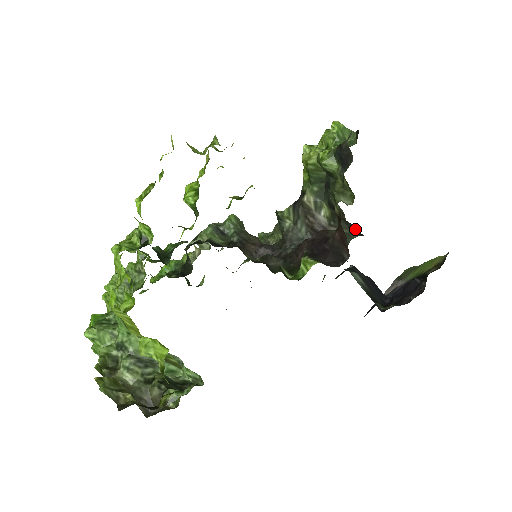
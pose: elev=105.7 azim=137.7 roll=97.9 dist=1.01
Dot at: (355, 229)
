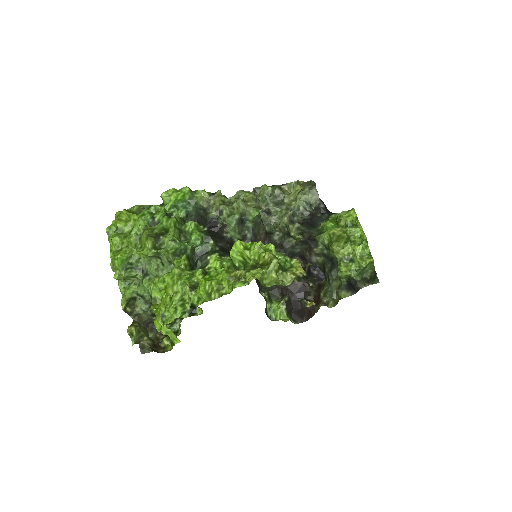
Dot at: occluded
